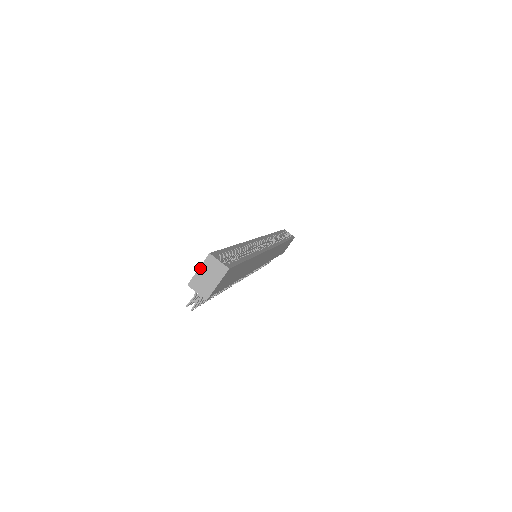
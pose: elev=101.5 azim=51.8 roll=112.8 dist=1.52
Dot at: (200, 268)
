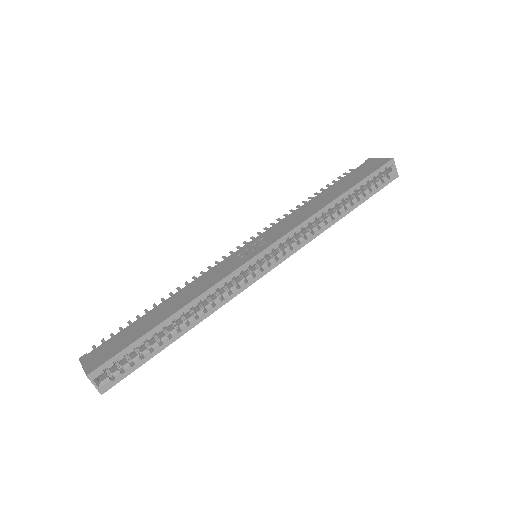
Dot at: (83, 368)
